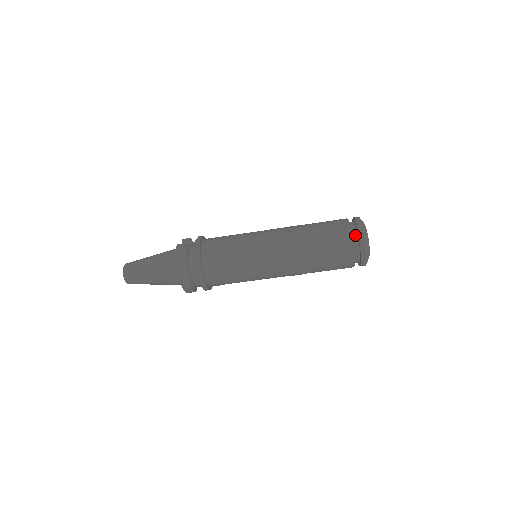
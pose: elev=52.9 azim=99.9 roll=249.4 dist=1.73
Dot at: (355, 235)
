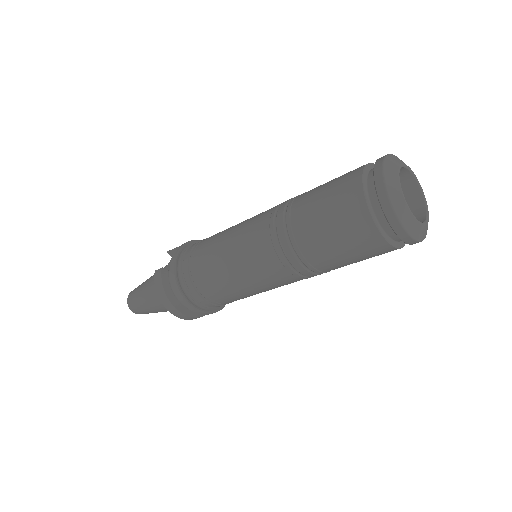
Dot at: (377, 206)
